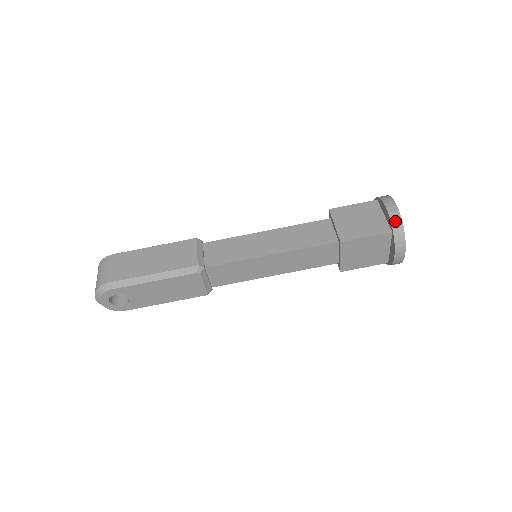
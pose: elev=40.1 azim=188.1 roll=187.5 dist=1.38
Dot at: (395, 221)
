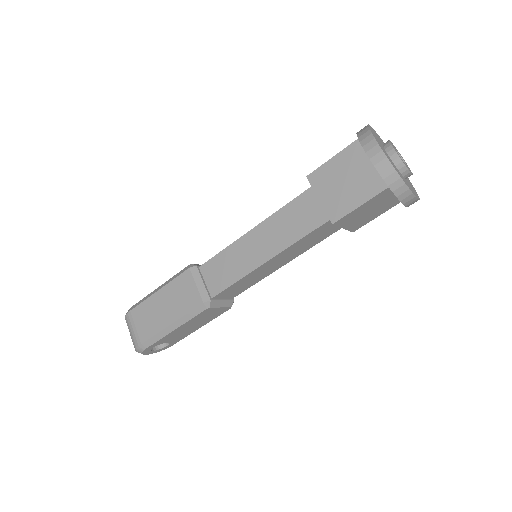
Dot at: (386, 174)
